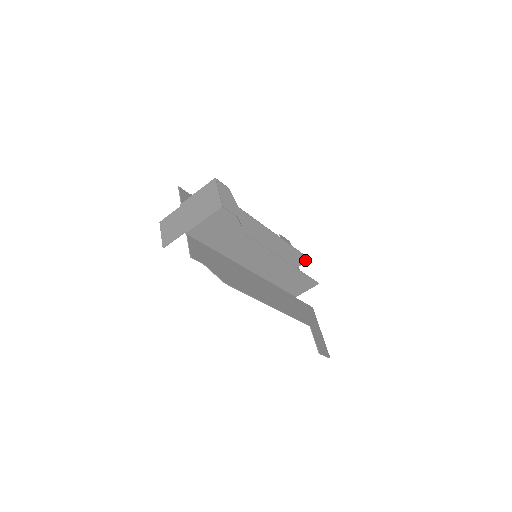
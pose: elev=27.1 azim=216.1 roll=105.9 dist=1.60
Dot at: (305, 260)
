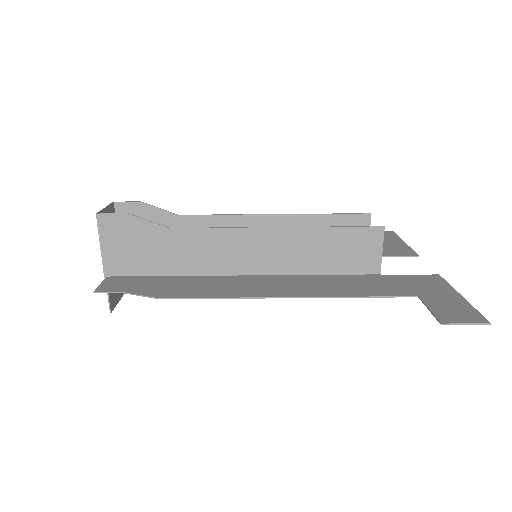
Dot at: (365, 220)
